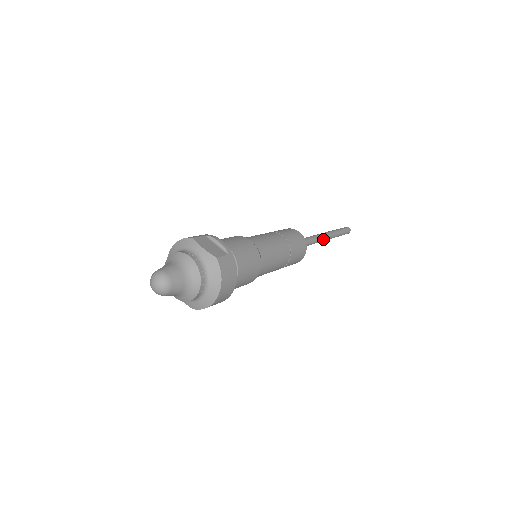
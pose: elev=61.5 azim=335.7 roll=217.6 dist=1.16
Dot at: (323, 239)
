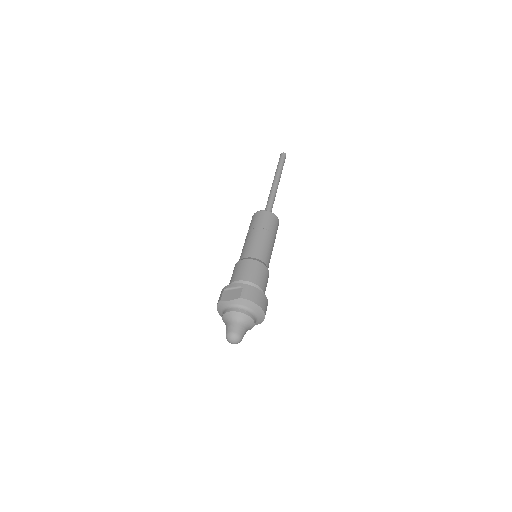
Dot at: (276, 187)
